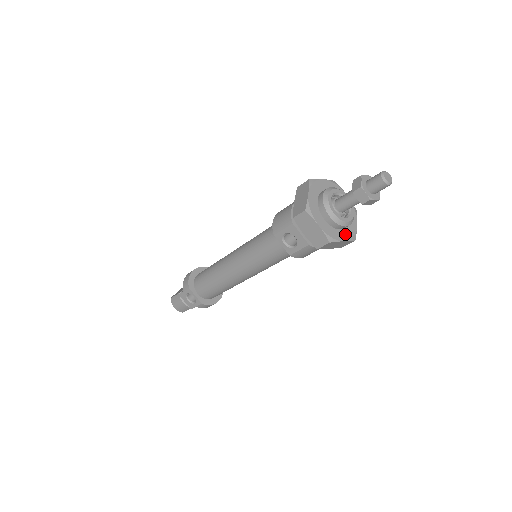
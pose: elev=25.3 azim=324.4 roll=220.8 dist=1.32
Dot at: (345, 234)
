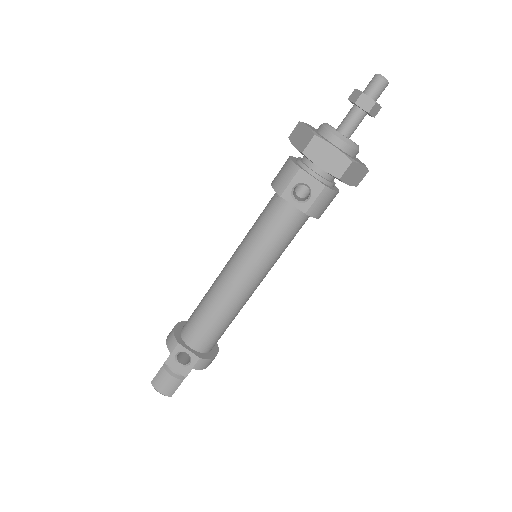
Dot at: (358, 161)
